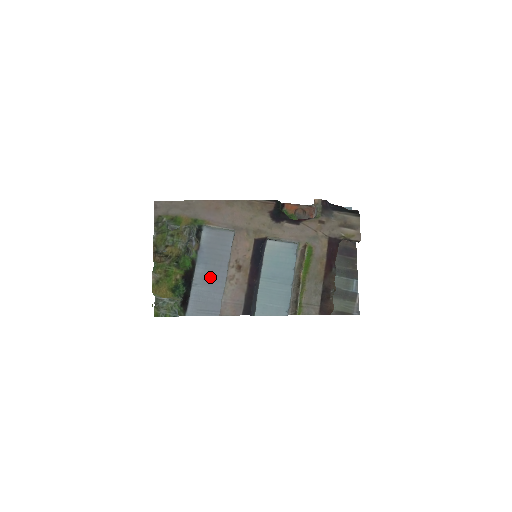
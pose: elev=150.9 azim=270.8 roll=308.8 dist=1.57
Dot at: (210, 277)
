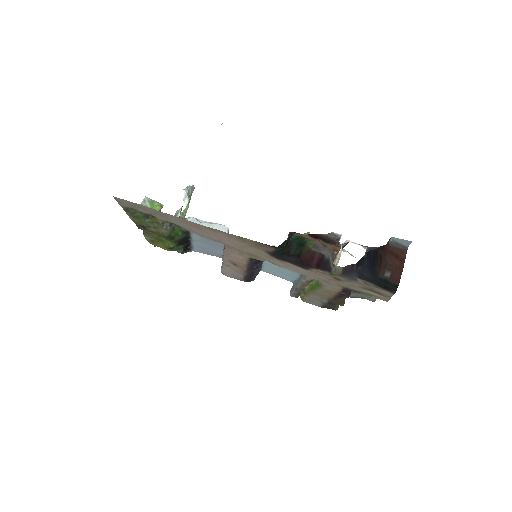
Dot at: (208, 242)
